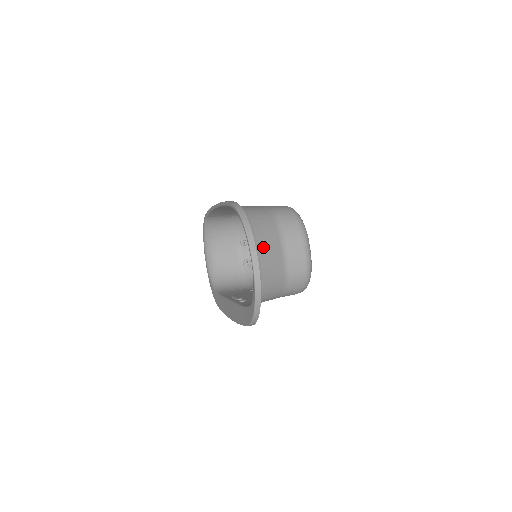
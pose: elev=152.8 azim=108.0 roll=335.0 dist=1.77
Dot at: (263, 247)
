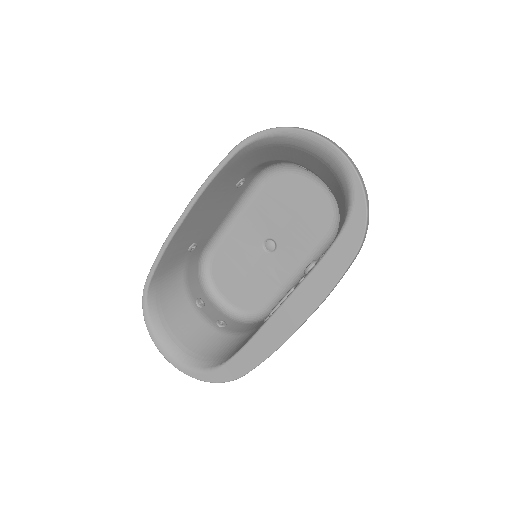
Dot at: (308, 156)
